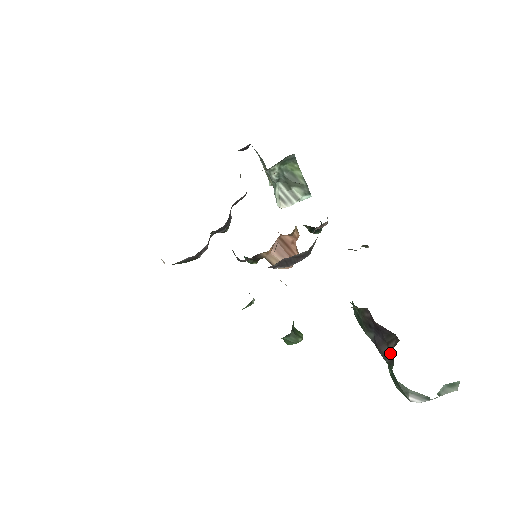
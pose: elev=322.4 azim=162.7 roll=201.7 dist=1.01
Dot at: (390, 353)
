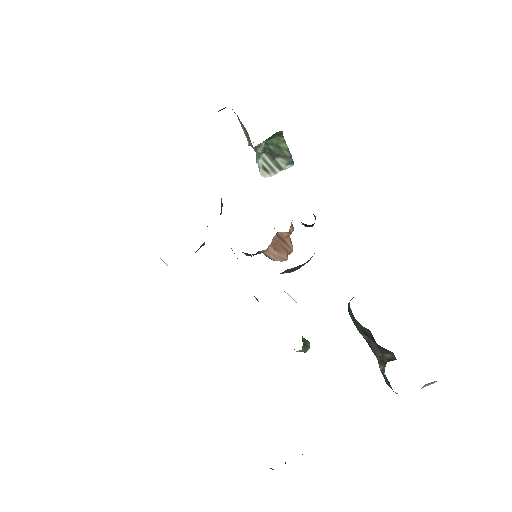
Dot at: (383, 358)
